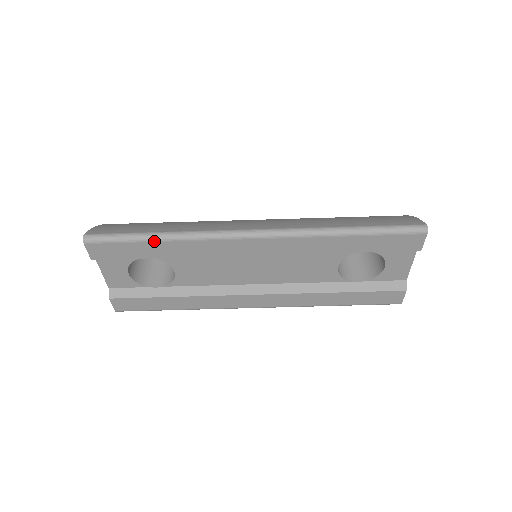
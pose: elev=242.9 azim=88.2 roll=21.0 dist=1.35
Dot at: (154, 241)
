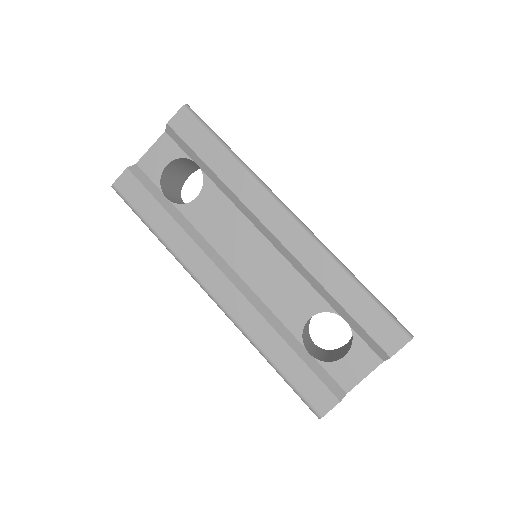
Dot at: (225, 150)
